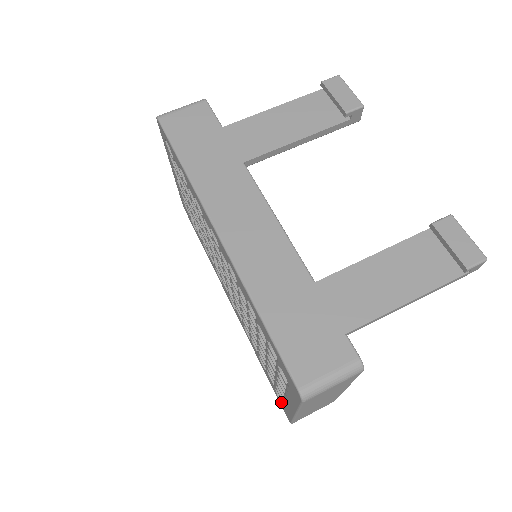
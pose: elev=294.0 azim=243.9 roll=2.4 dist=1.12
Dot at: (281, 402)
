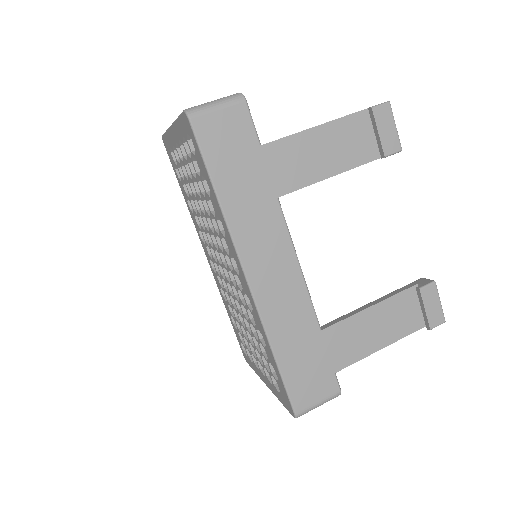
Dot at: (243, 349)
